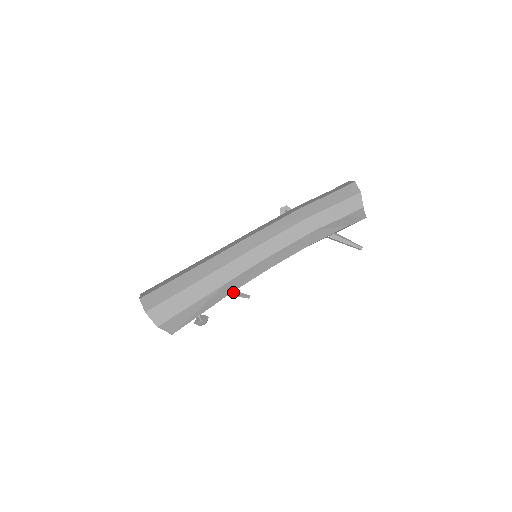
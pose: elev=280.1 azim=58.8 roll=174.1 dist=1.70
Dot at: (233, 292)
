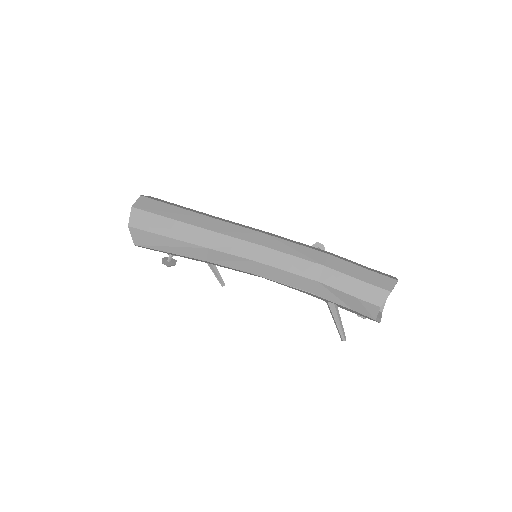
Dot at: (214, 267)
